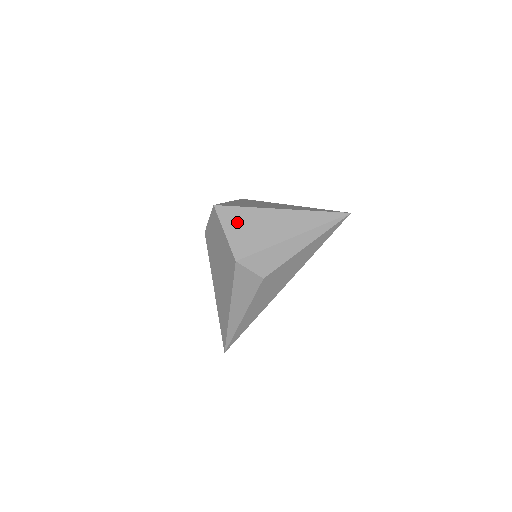
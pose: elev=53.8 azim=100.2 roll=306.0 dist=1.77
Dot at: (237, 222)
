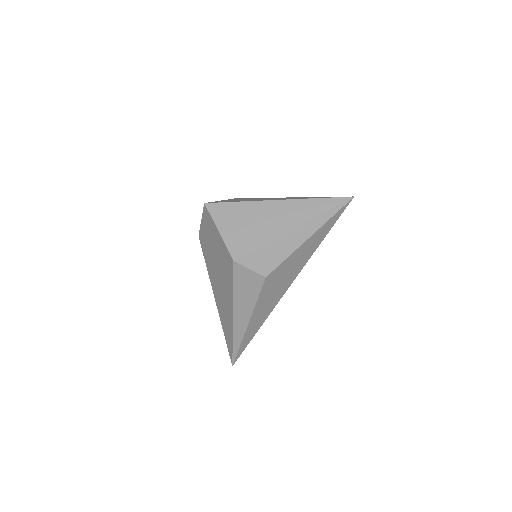
Dot at: (231, 219)
